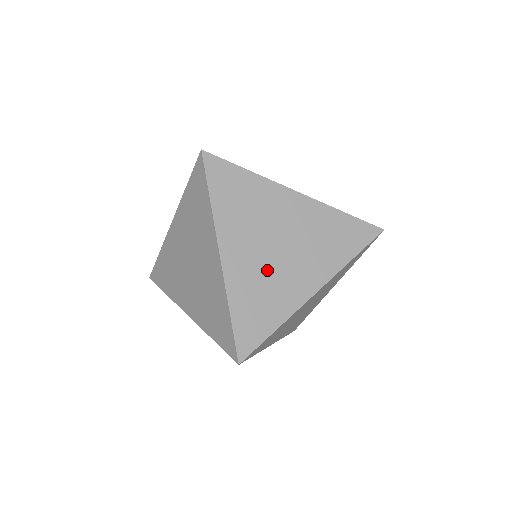
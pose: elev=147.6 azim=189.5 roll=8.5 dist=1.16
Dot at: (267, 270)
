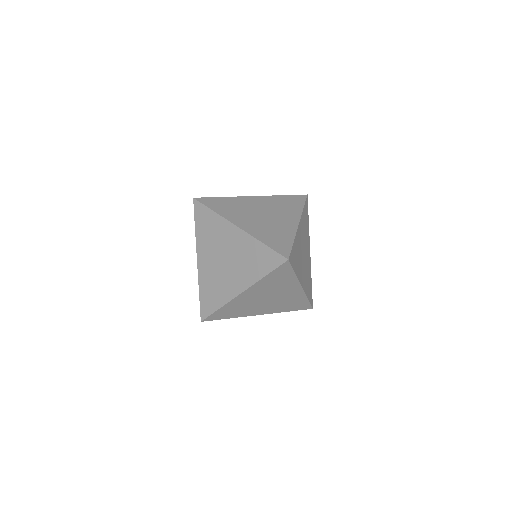
Dot at: (266, 224)
